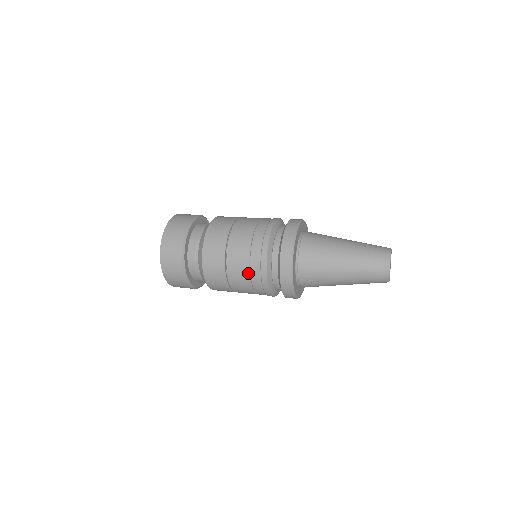
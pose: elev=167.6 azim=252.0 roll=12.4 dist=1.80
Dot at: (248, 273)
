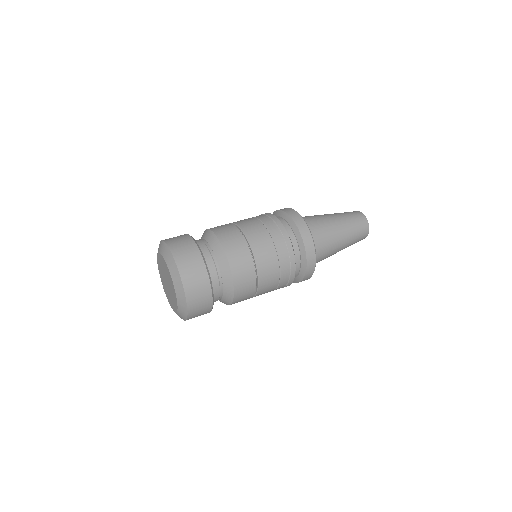
Dot at: (273, 290)
